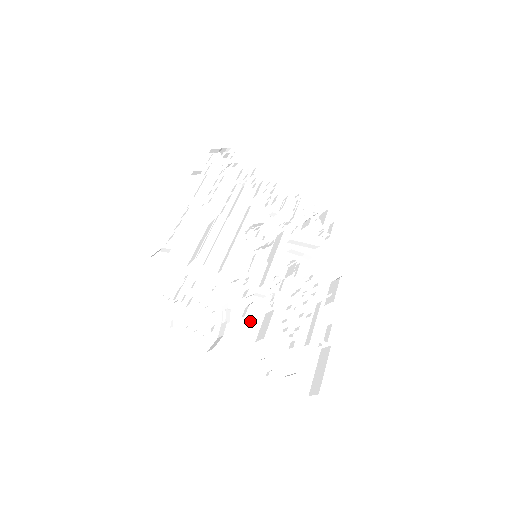
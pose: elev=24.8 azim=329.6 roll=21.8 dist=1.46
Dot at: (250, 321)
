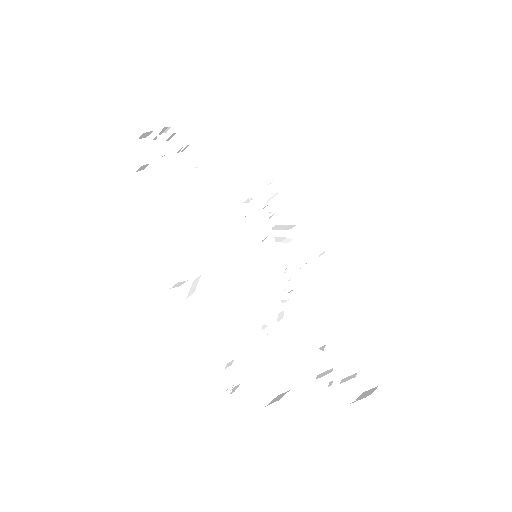
Dot at: occluded
